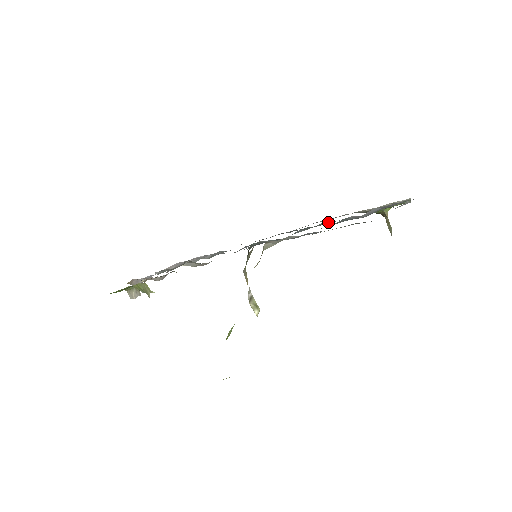
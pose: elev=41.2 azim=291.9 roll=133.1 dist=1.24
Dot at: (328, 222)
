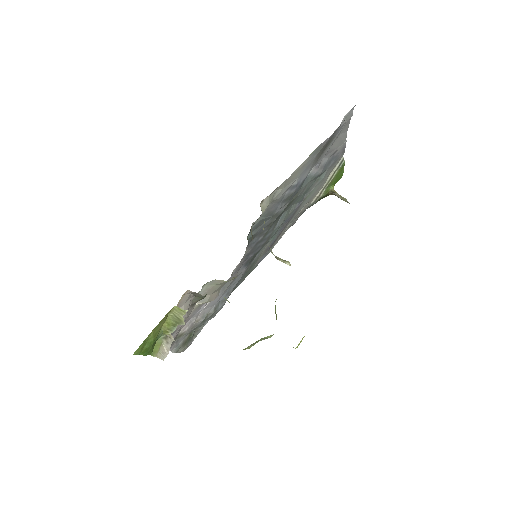
Dot at: (295, 205)
